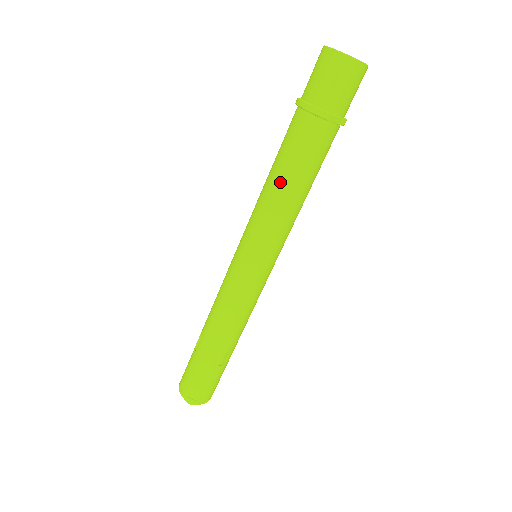
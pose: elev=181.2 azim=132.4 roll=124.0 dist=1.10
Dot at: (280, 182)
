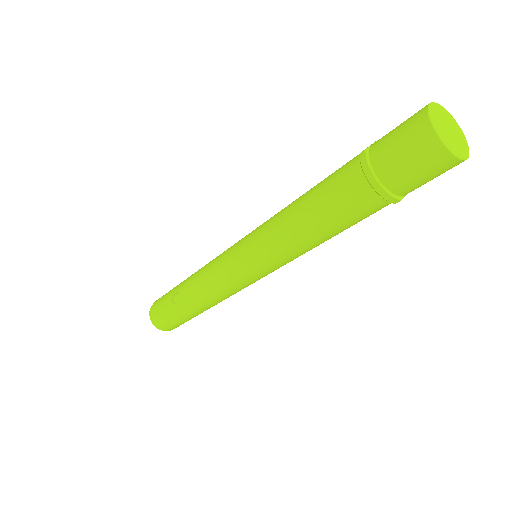
Dot at: (313, 233)
